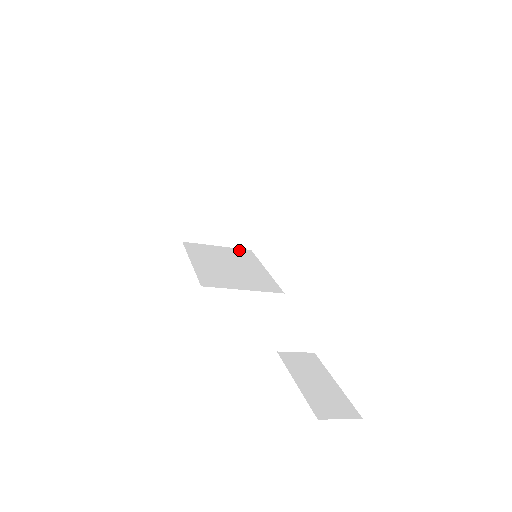
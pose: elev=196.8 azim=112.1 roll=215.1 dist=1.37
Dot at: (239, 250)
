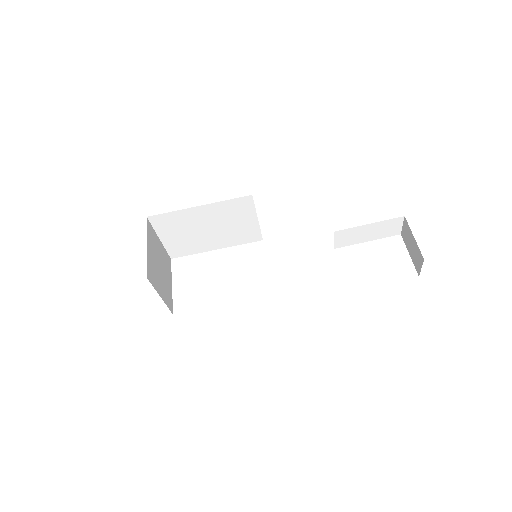
Dot at: occluded
